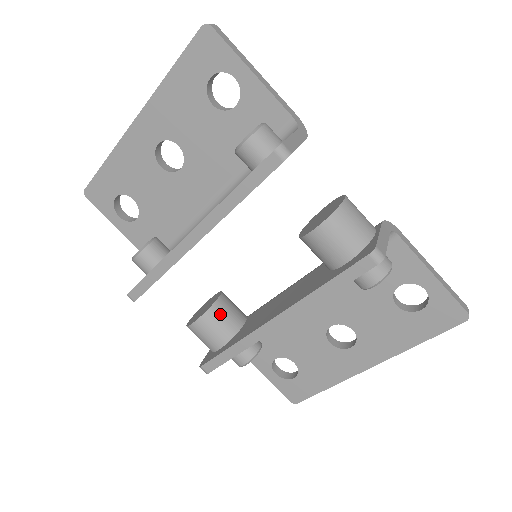
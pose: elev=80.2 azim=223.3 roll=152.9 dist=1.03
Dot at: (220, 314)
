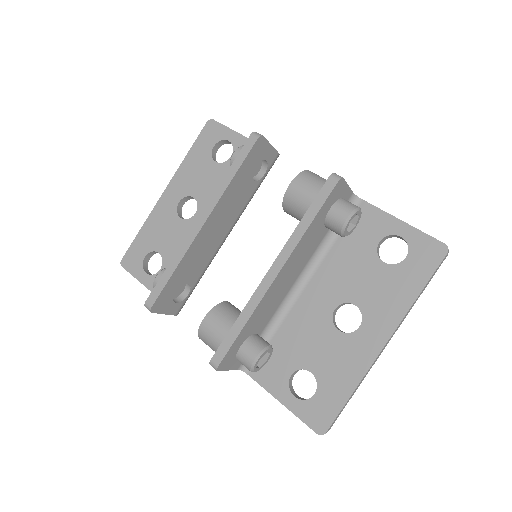
Dot at: (228, 309)
